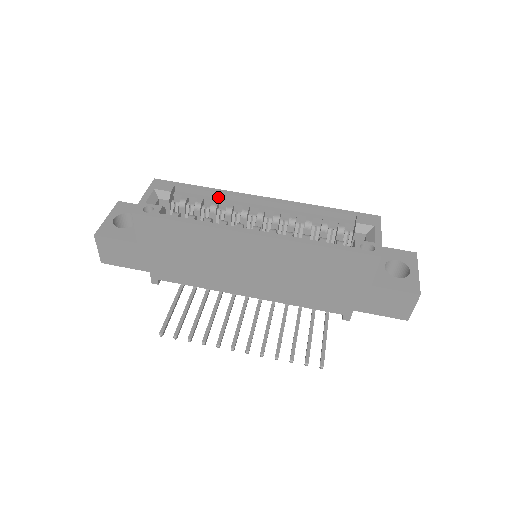
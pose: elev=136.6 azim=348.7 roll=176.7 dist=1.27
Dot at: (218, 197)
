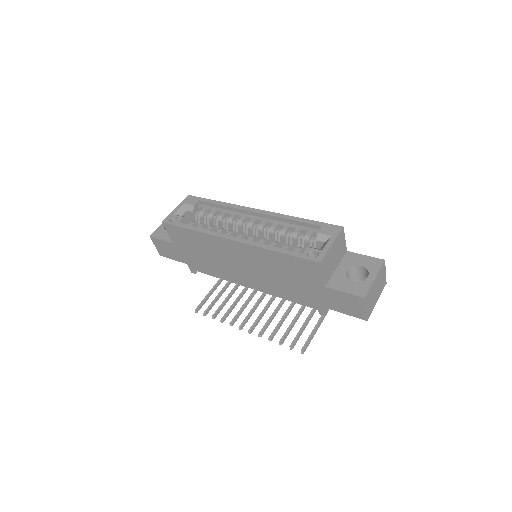
Dot at: (227, 209)
